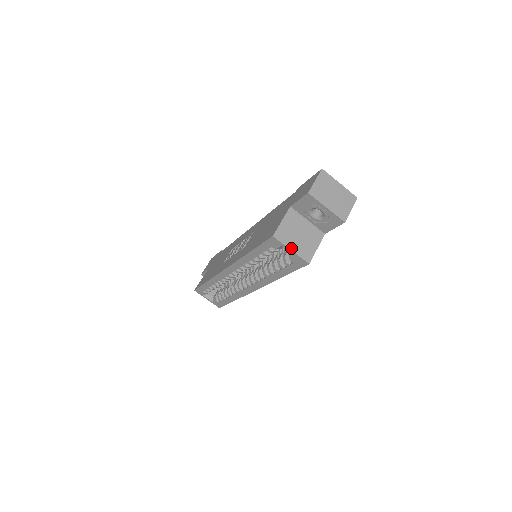
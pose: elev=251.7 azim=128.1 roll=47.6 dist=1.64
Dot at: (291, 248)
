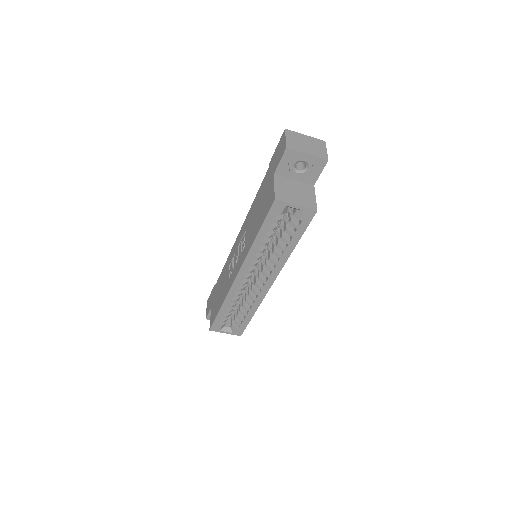
Dot at: (295, 204)
